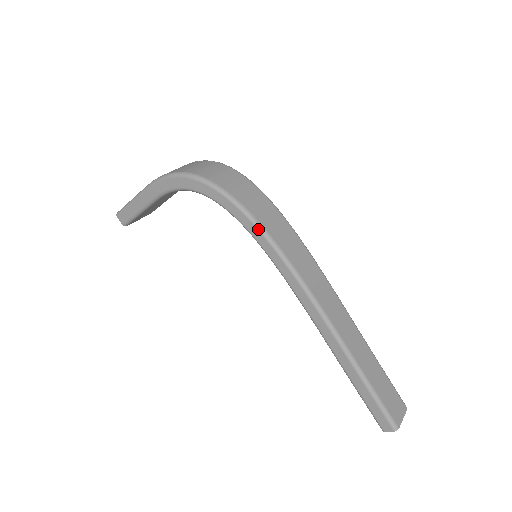
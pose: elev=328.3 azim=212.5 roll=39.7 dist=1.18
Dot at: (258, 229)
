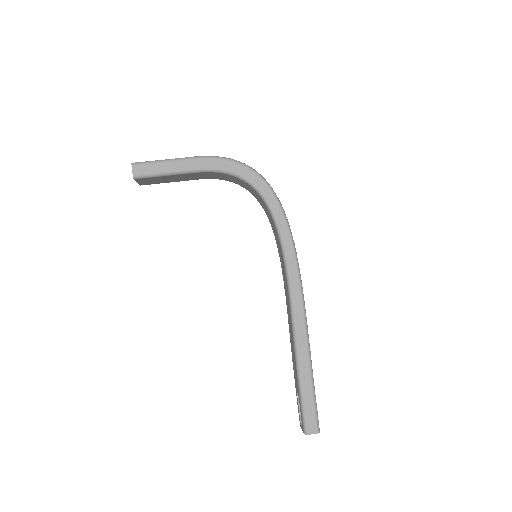
Dot at: (289, 230)
